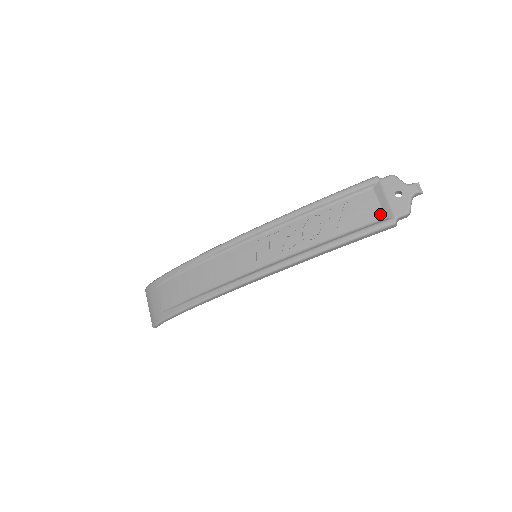
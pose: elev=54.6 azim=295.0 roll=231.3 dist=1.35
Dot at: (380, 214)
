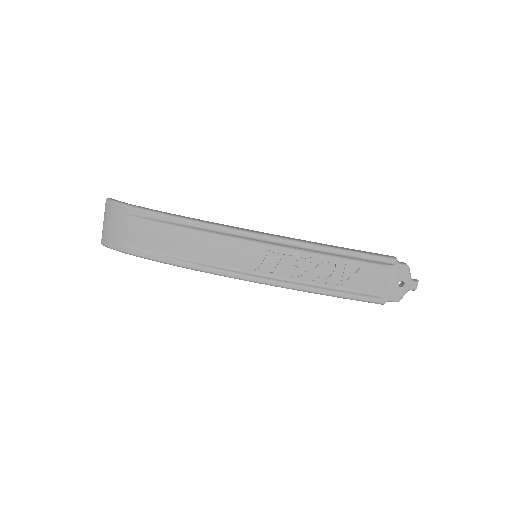
Dot at: (379, 290)
